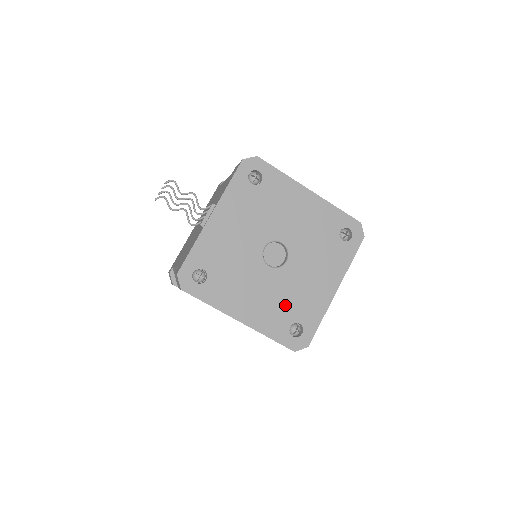
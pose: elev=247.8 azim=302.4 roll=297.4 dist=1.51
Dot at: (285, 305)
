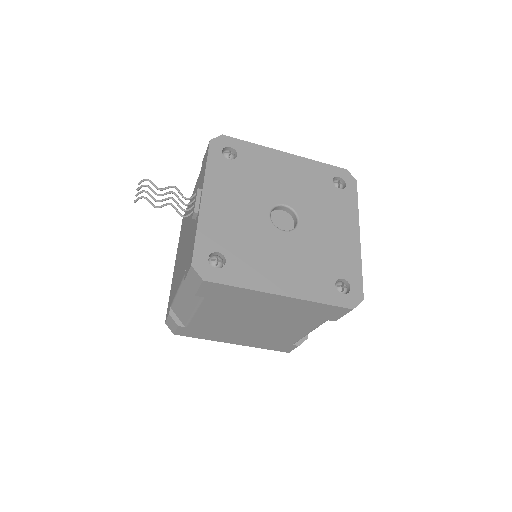
Dot at: (319, 264)
